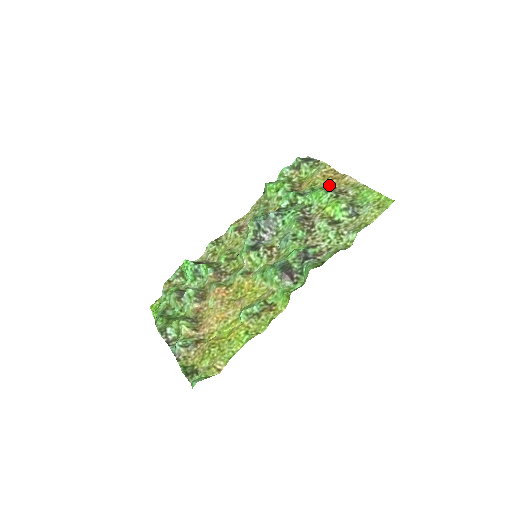
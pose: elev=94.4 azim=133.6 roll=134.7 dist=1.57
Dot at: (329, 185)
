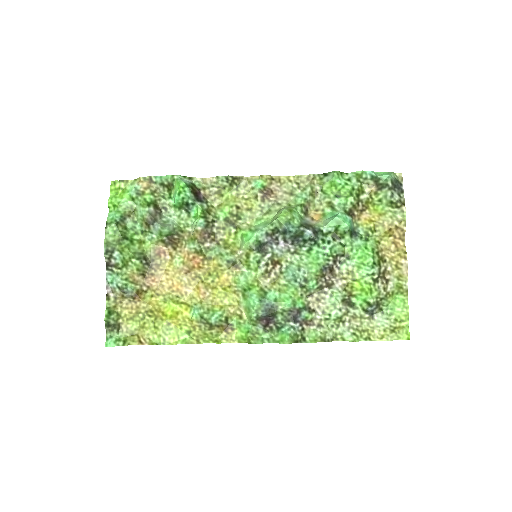
Dot at: (384, 246)
